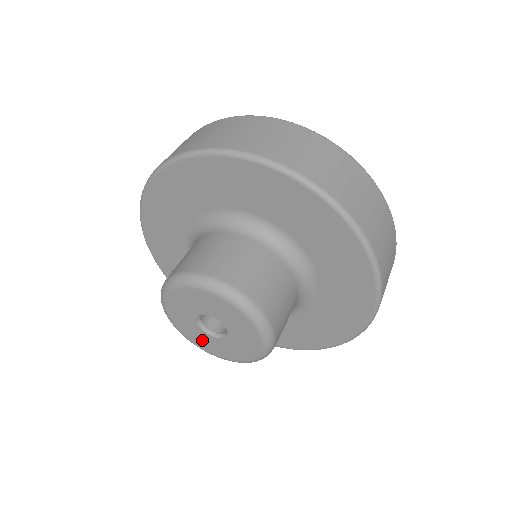
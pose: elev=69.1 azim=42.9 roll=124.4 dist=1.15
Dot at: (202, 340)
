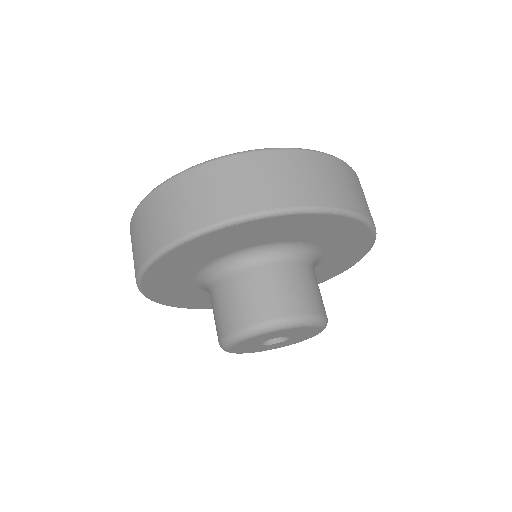
Dot at: (284, 344)
